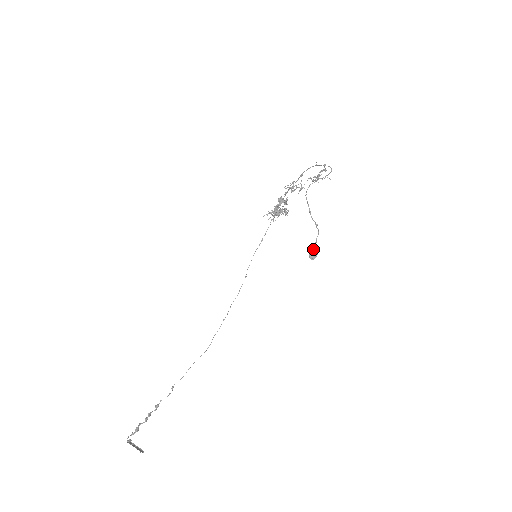
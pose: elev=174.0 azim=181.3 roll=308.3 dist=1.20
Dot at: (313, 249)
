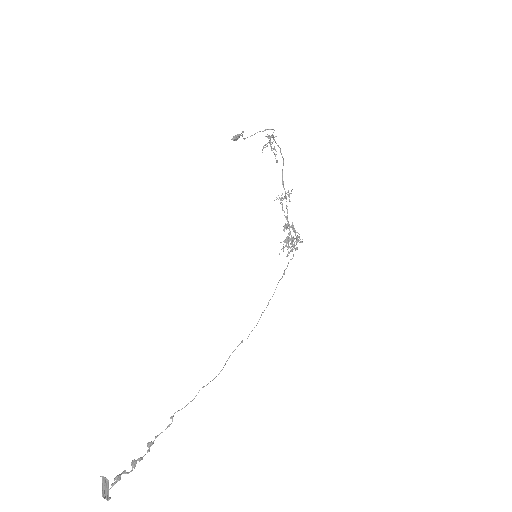
Dot at: (235, 136)
